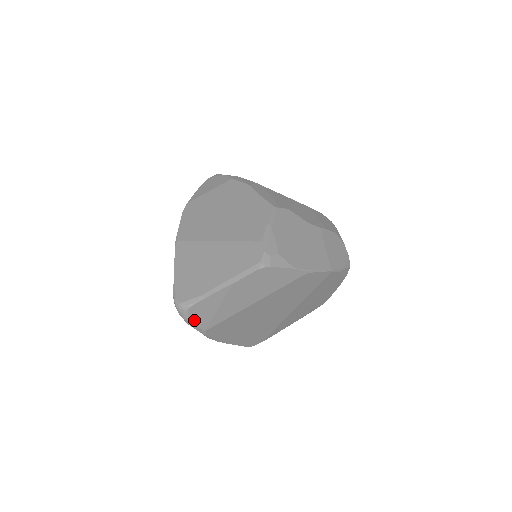
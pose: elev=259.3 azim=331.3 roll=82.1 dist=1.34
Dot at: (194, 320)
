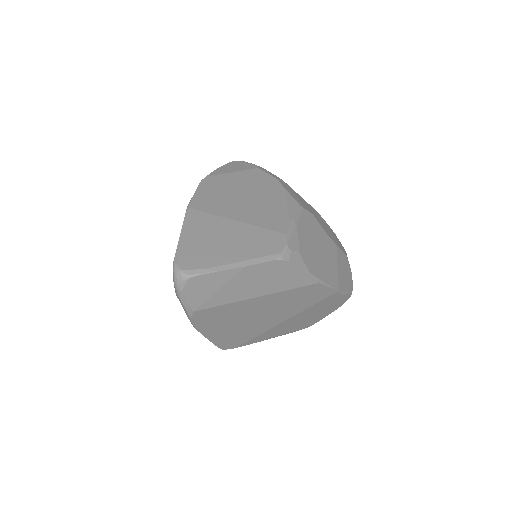
Dot at: (188, 294)
